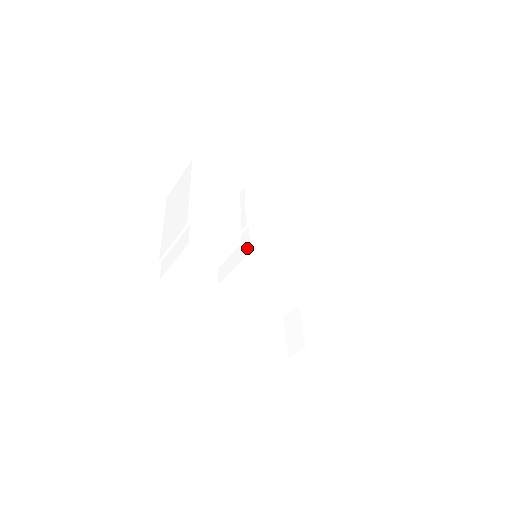
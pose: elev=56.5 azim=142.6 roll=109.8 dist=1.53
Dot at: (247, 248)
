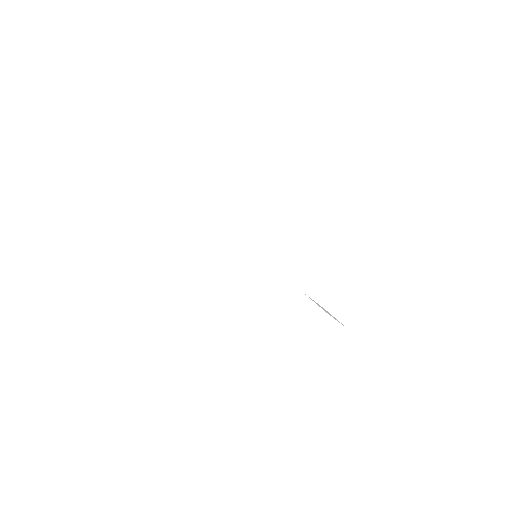
Dot at: (264, 227)
